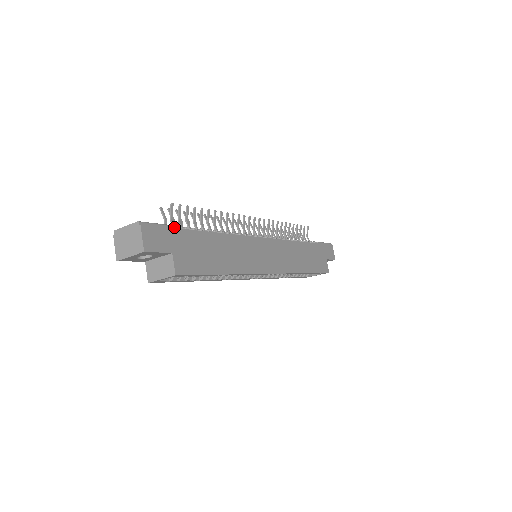
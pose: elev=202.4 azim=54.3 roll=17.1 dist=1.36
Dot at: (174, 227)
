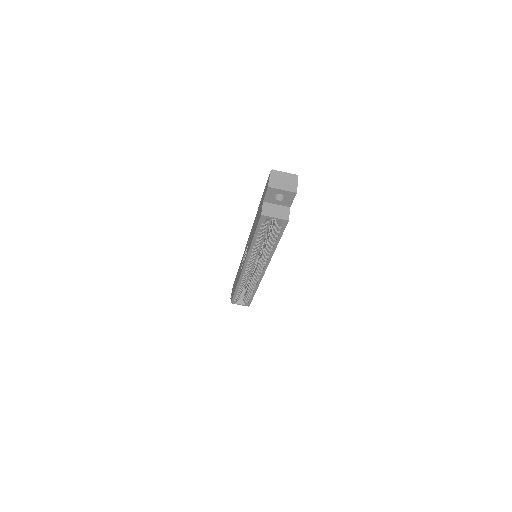
Dot at: occluded
